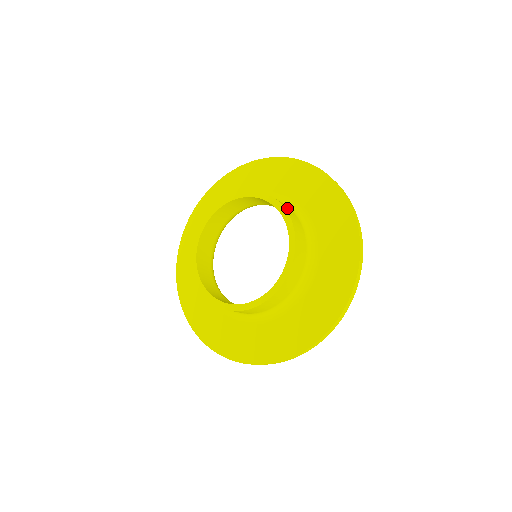
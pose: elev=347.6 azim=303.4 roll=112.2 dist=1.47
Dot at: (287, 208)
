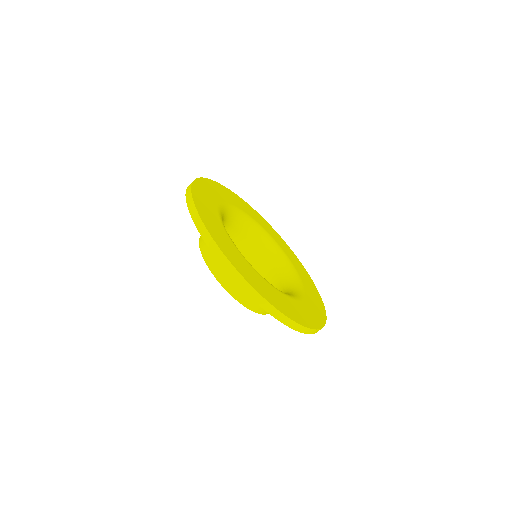
Dot at: (242, 293)
